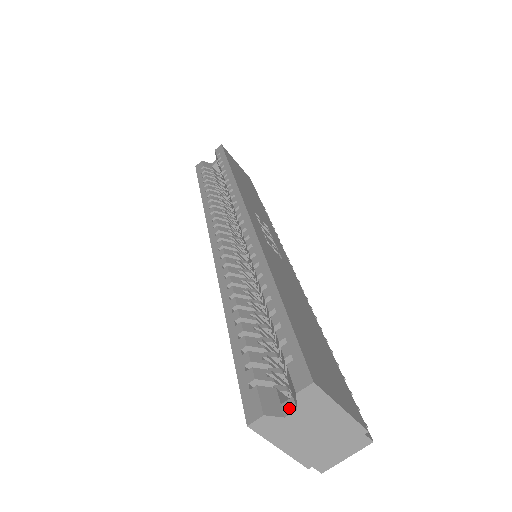
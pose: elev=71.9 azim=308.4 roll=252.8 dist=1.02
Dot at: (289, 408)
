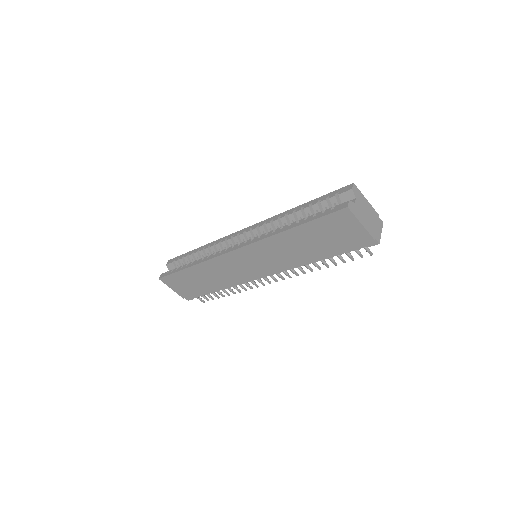
Dot at: (353, 201)
